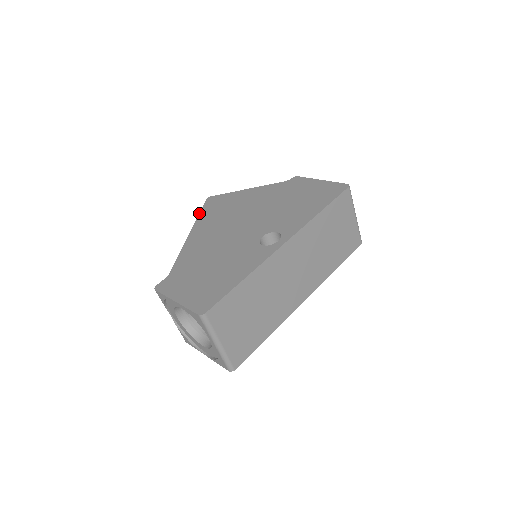
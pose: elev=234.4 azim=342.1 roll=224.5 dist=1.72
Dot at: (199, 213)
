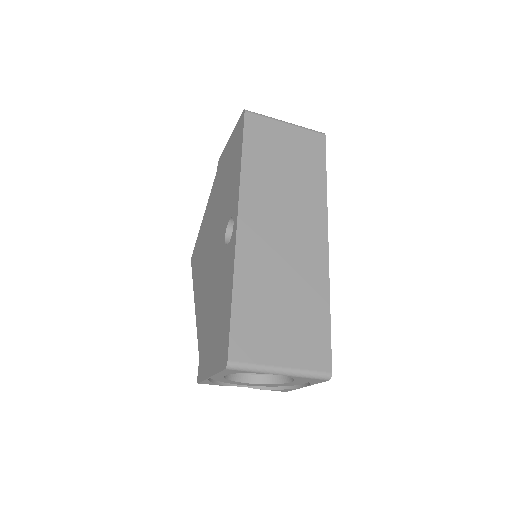
Dot at: occluded
